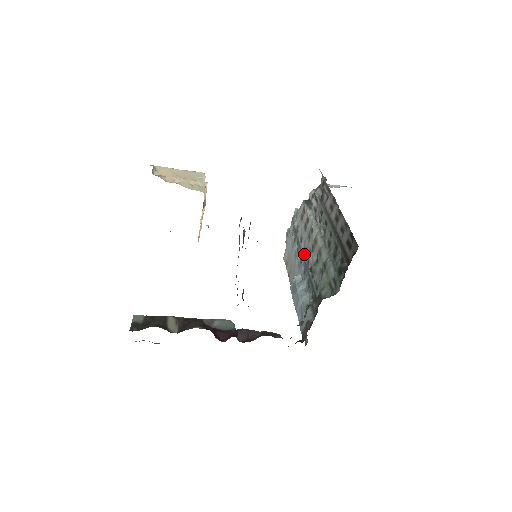
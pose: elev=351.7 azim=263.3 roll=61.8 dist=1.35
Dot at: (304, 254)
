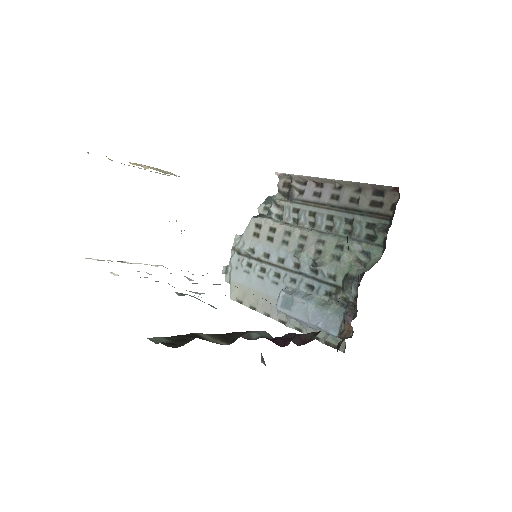
Dot at: (283, 264)
